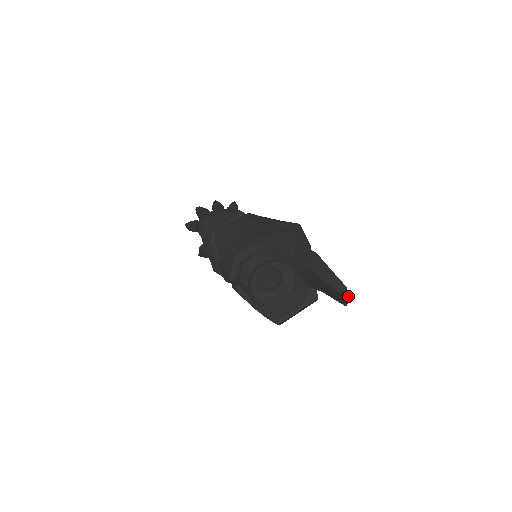
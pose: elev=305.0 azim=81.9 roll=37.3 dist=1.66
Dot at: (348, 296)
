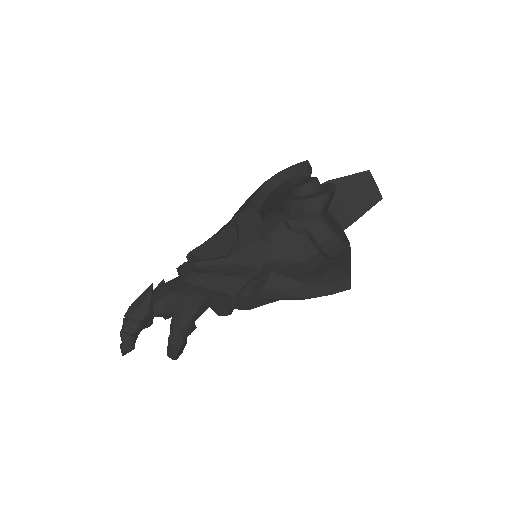
Dot at: occluded
